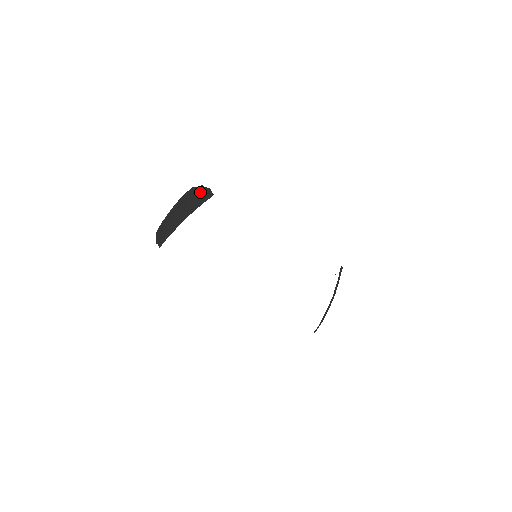
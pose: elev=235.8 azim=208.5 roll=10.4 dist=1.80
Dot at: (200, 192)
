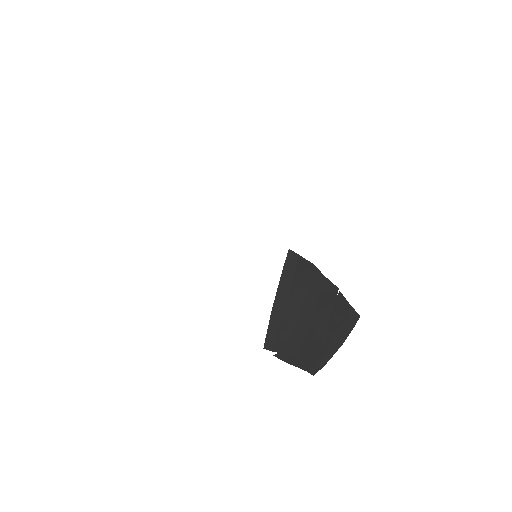
Dot at: occluded
